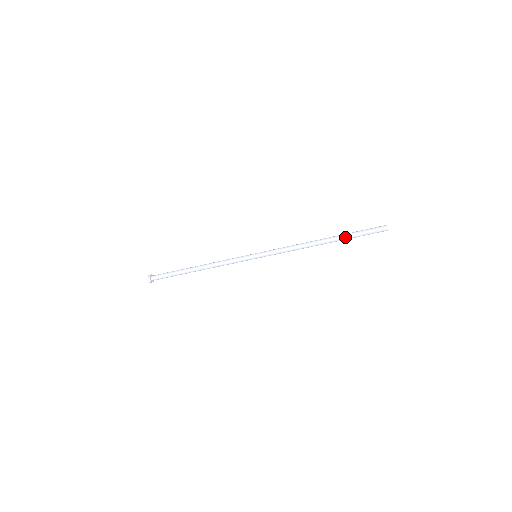
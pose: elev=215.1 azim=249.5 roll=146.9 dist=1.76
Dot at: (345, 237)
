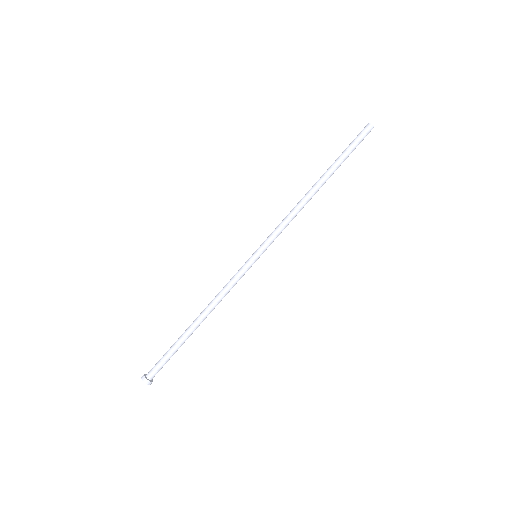
Dot at: (334, 163)
